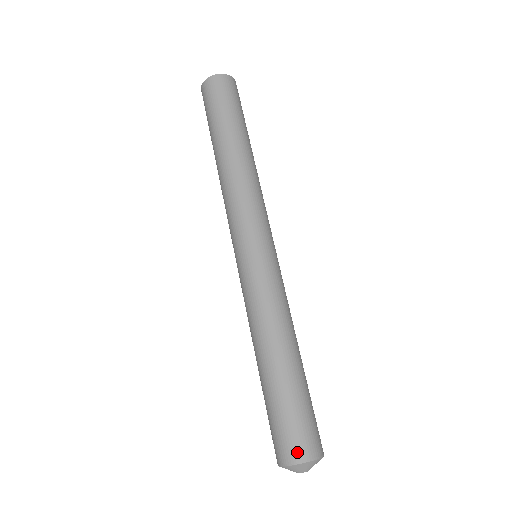
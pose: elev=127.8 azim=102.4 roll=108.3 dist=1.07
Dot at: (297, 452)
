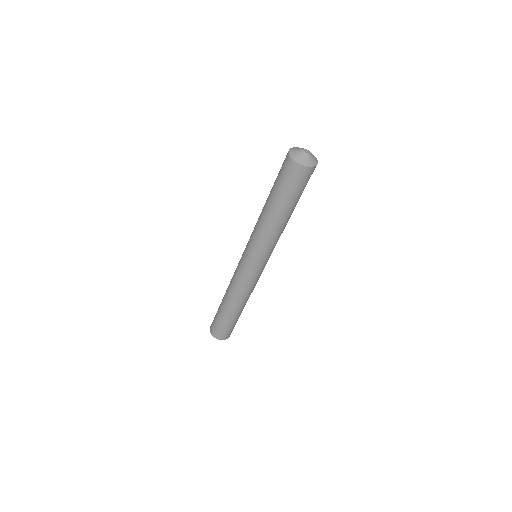
Dot at: occluded
